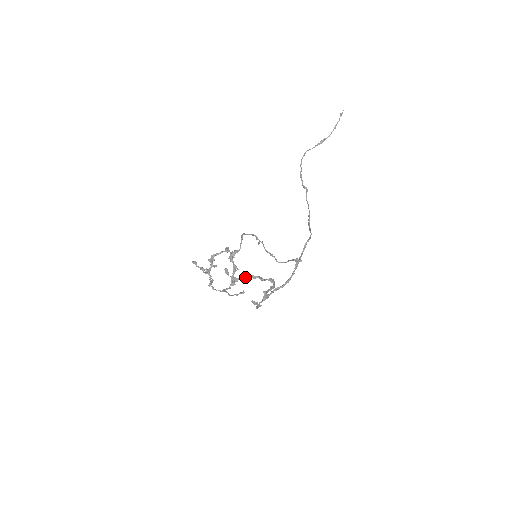
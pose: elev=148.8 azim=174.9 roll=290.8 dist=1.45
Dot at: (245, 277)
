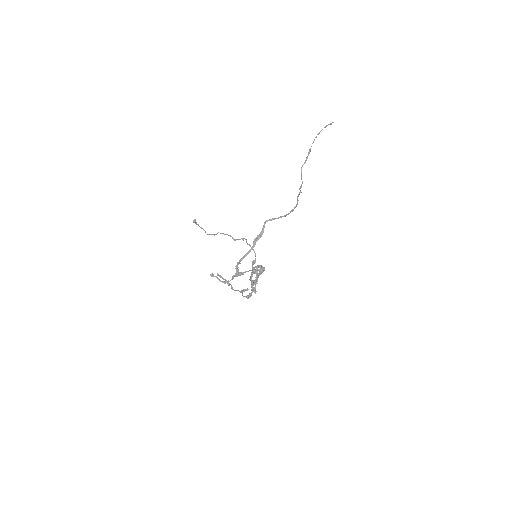
Dot at: (257, 277)
